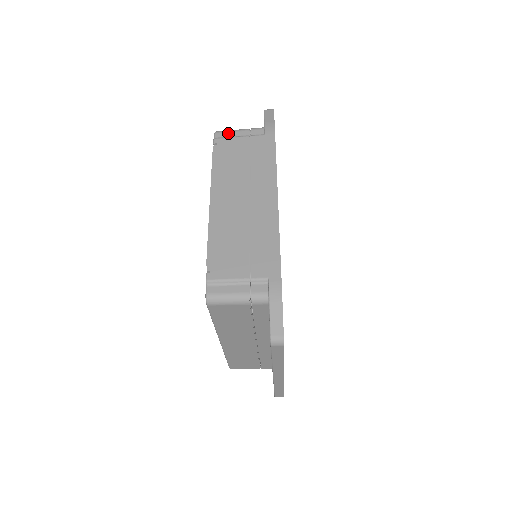
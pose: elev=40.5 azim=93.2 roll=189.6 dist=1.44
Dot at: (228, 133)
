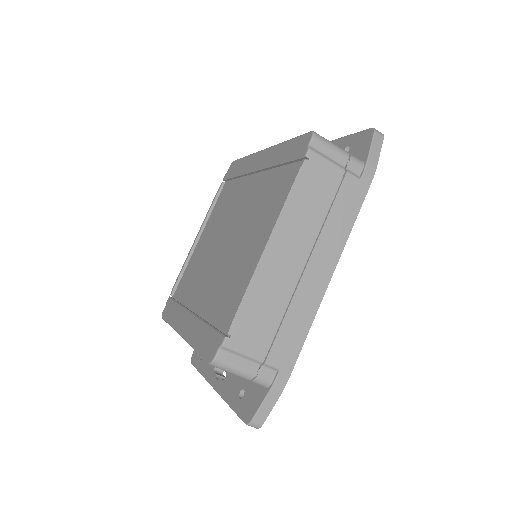
Dot at: (327, 148)
